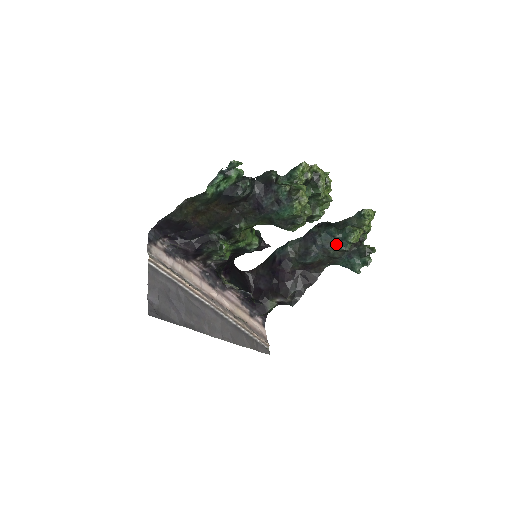
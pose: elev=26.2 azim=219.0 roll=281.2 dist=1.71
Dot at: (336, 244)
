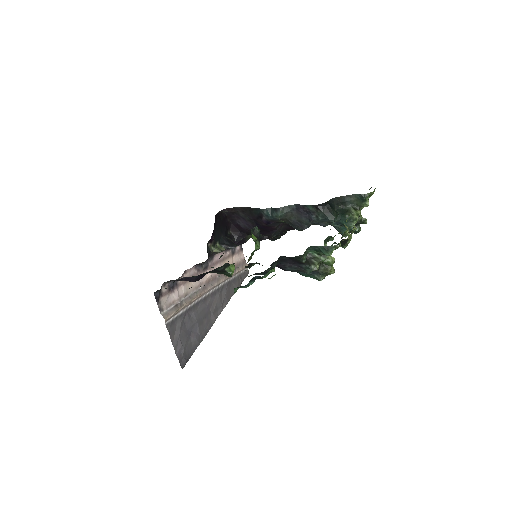
Dot at: (332, 223)
